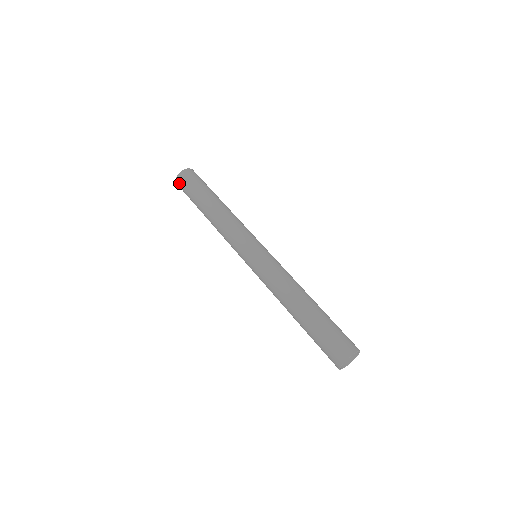
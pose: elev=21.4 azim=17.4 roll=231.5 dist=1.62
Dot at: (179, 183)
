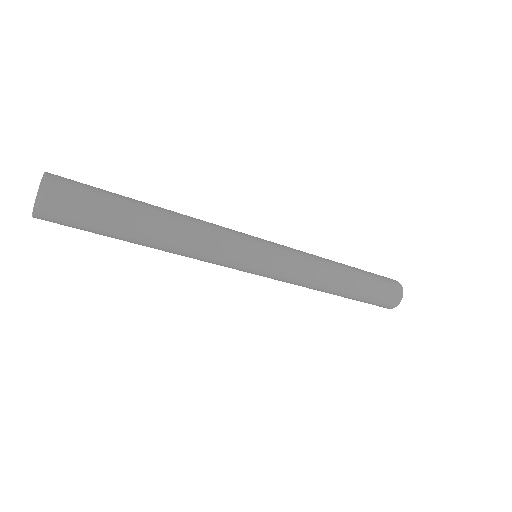
Dot at: (54, 204)
